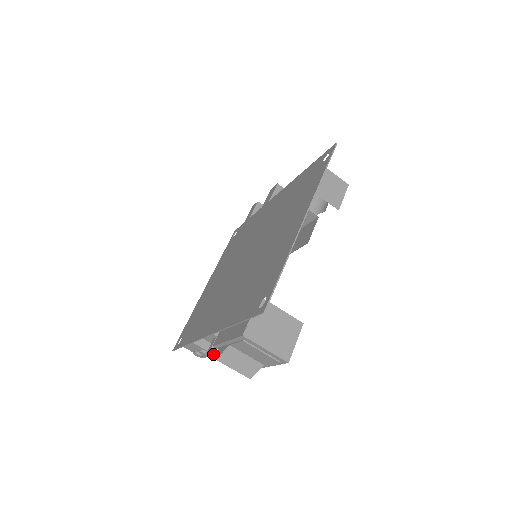
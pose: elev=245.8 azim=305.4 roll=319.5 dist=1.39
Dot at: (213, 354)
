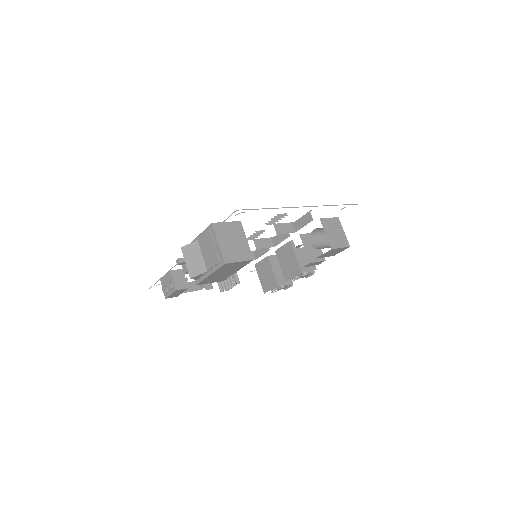
Dot at: (180, 262)
